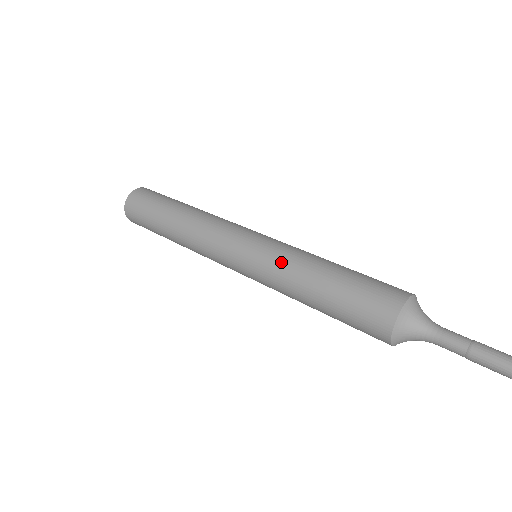
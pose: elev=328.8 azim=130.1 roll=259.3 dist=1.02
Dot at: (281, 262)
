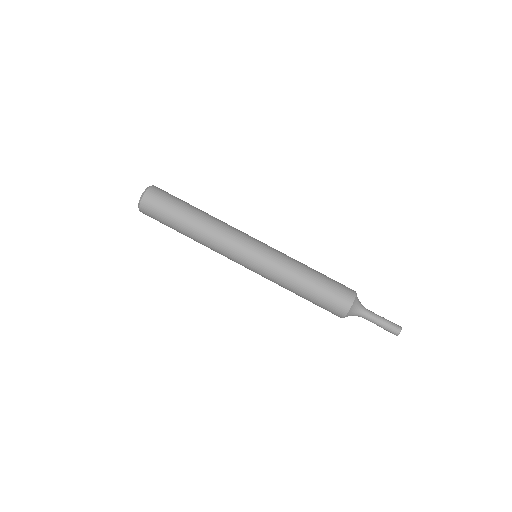
Dot at: (282, 267)
